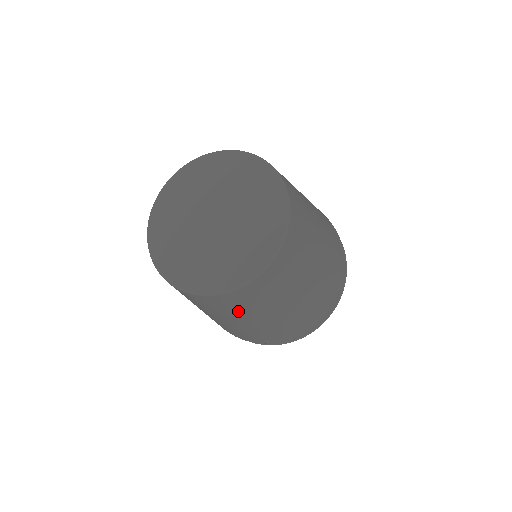
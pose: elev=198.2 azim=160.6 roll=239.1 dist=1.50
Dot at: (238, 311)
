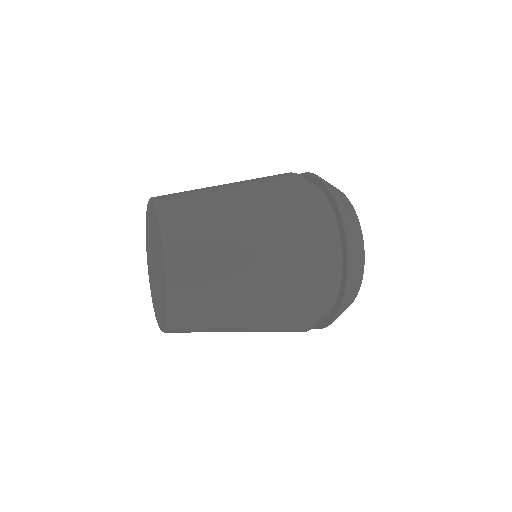
Dot at: (208, 331)
